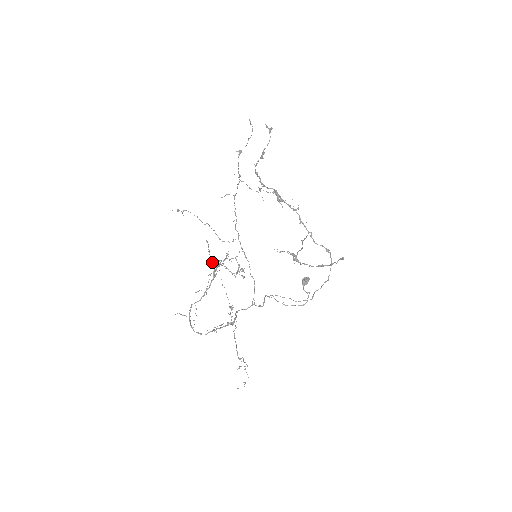
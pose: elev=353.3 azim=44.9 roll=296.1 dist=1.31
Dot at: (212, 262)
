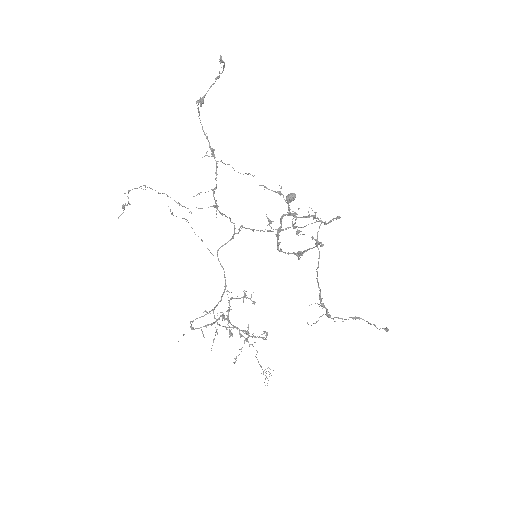
Dot at: occluded
